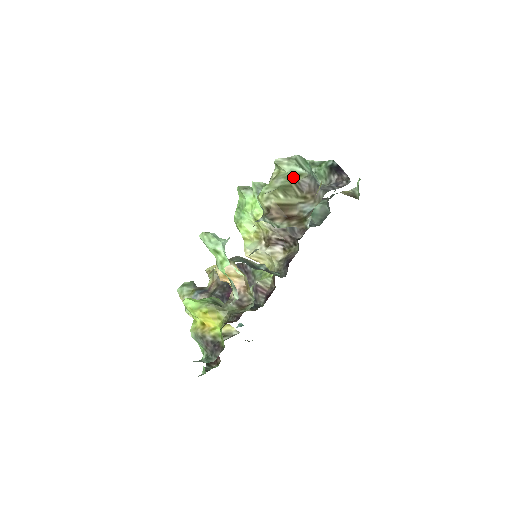
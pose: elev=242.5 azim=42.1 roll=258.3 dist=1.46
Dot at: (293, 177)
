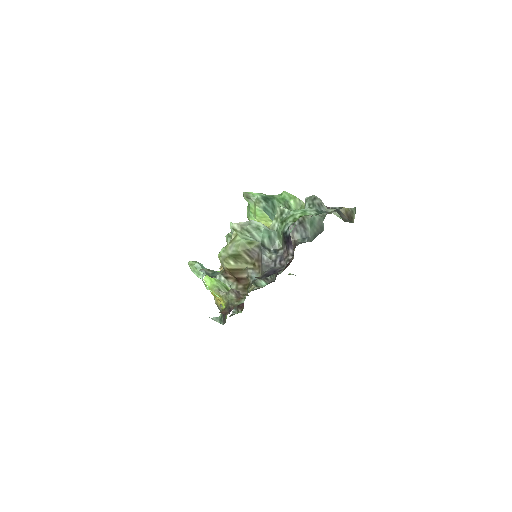
Dot at: (245, 245)
